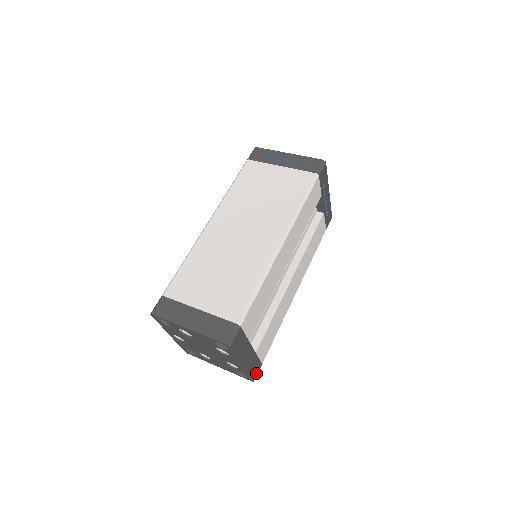
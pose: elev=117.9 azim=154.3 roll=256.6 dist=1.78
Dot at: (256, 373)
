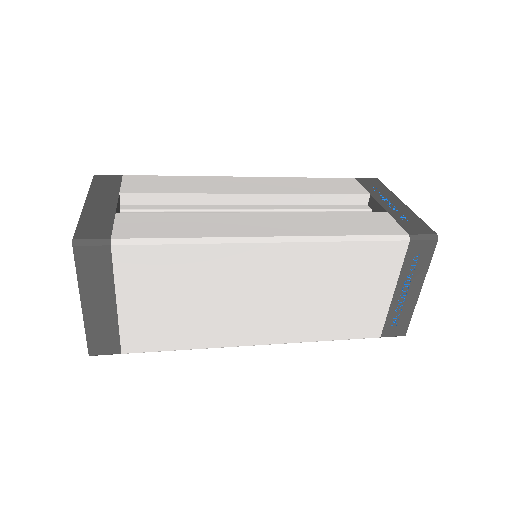
Dot at: (89, 236)
